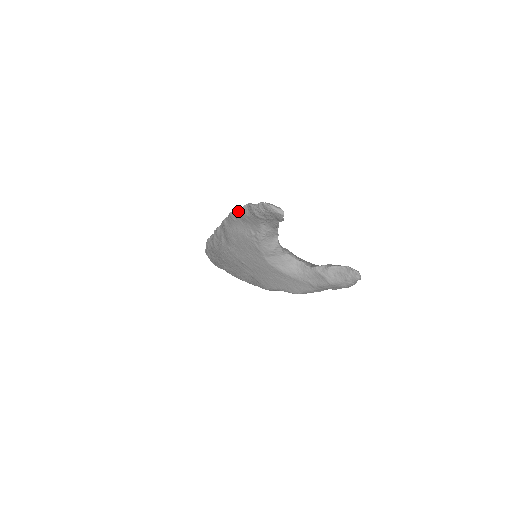
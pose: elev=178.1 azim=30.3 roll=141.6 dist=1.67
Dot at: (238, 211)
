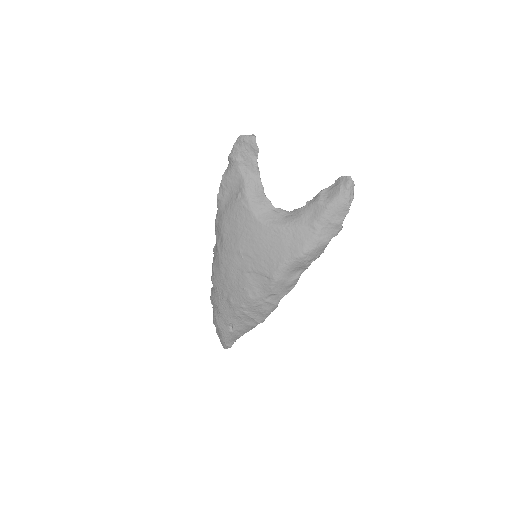
Dot at: (222, 180)
